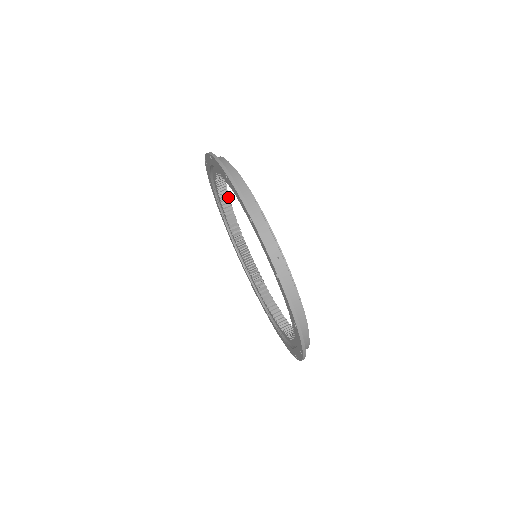
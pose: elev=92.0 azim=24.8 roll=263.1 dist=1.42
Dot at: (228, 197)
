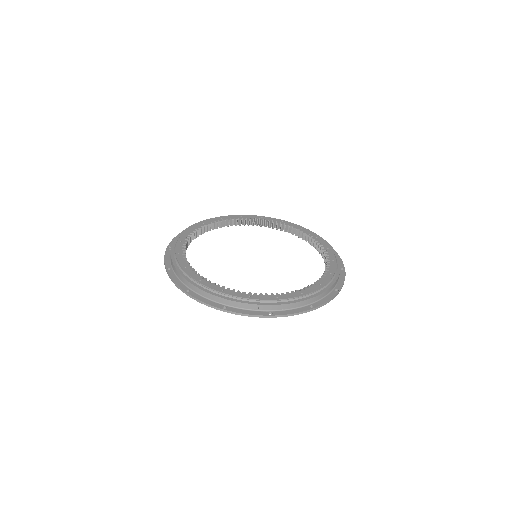
Dot at: (203, 228)
